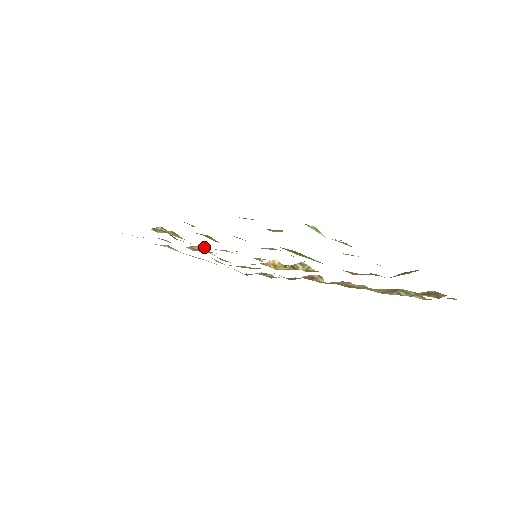
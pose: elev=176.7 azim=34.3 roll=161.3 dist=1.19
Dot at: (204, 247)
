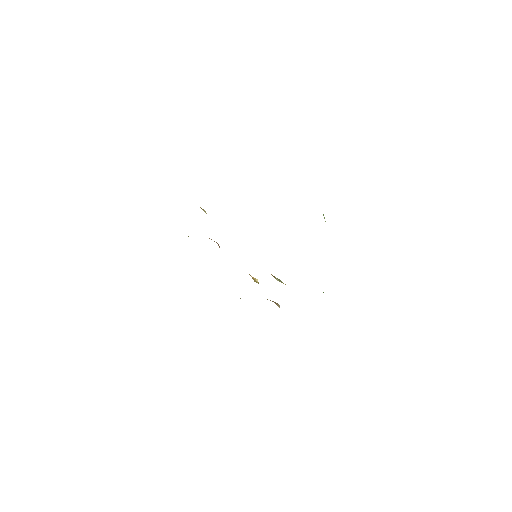
Dot at: (218, 244)
